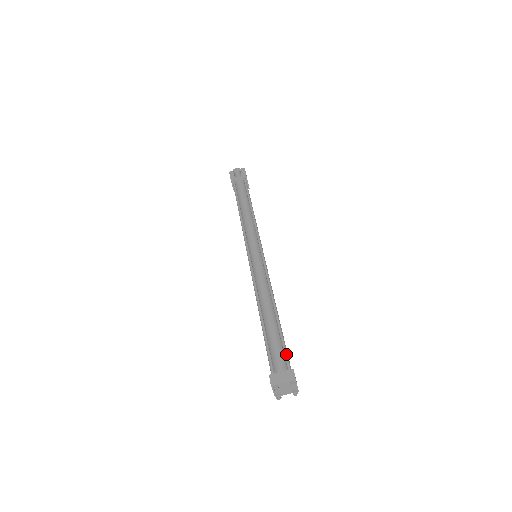
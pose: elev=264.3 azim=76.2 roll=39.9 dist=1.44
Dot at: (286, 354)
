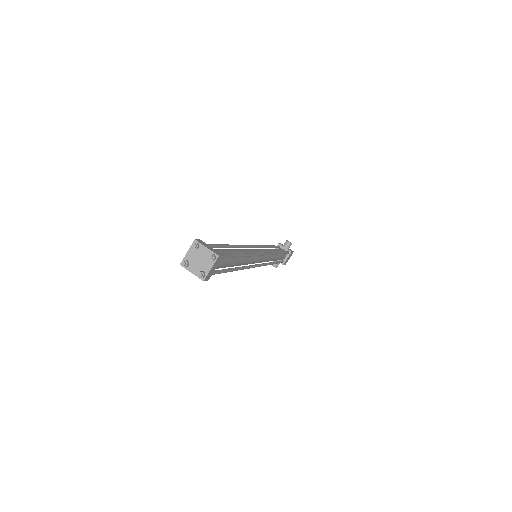
Dot at: (226, 255)
